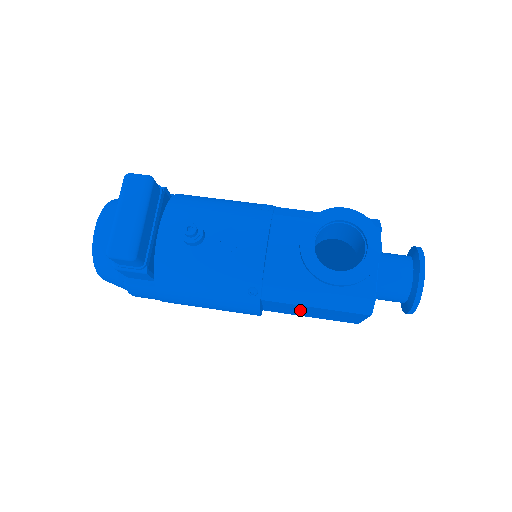
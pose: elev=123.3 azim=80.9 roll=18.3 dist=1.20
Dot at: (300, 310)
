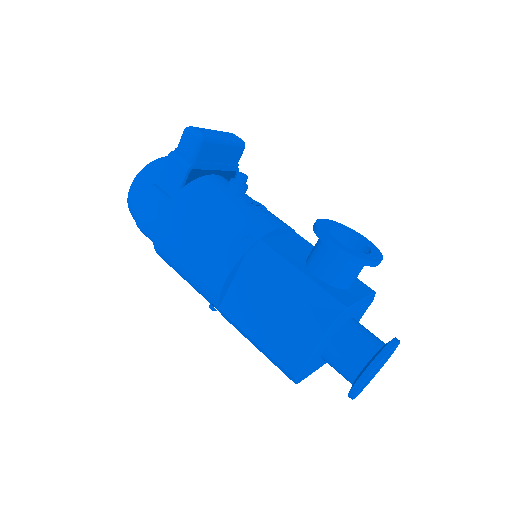
Dot at: (262, 302)
